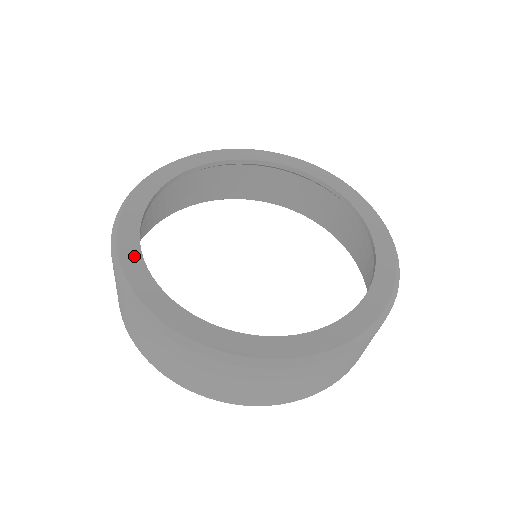
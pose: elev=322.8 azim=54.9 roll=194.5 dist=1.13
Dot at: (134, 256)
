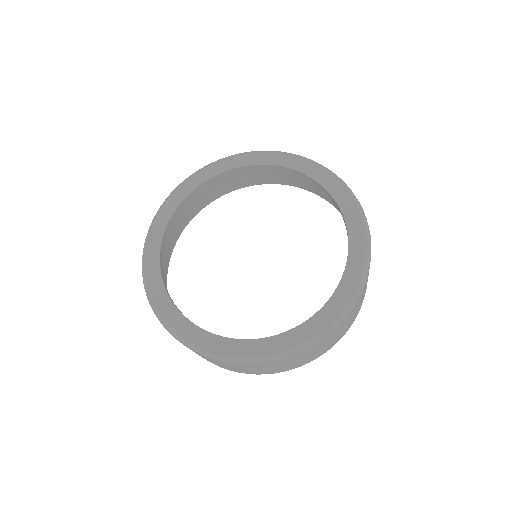
Dot at: (180, 320)
